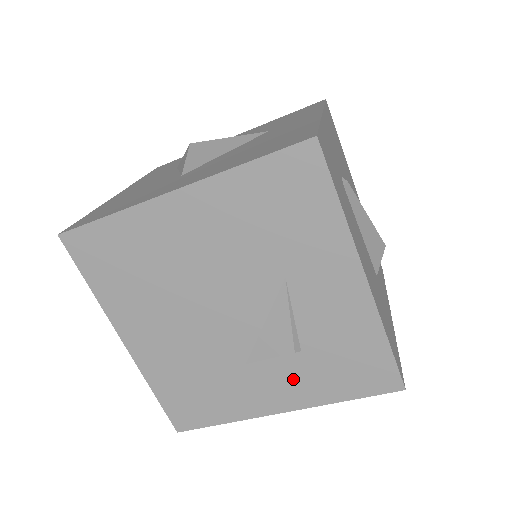
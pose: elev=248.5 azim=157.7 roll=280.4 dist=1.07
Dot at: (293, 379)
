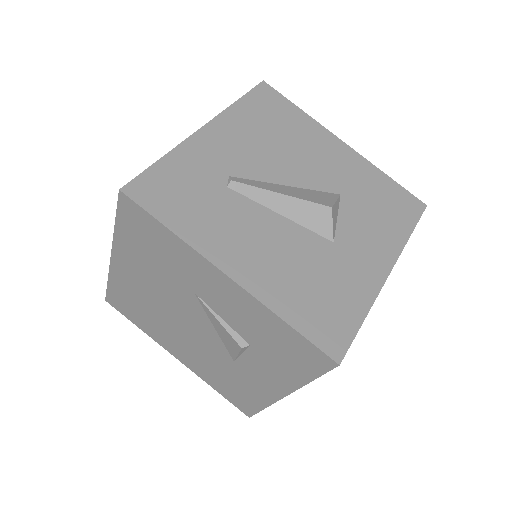
Dot at: (266, 368)
